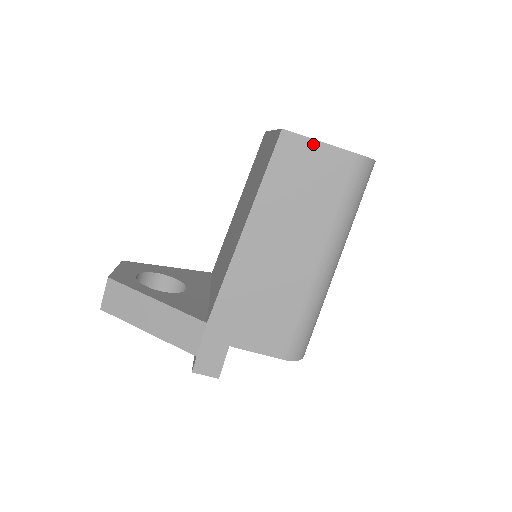
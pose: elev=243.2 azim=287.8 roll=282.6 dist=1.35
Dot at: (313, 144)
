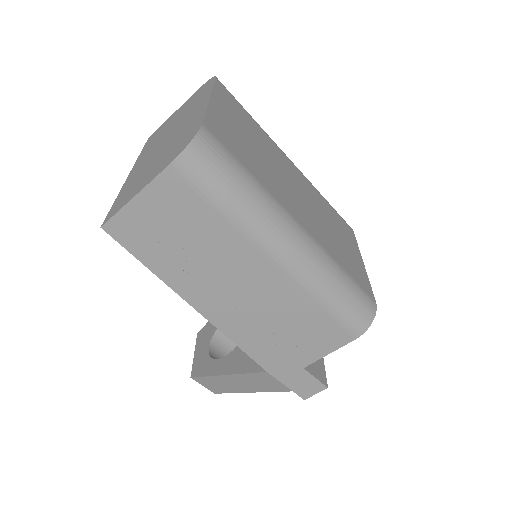
Dot at: (133, 206)
